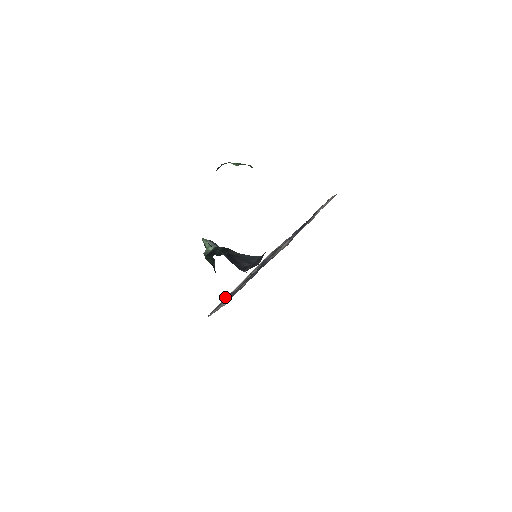
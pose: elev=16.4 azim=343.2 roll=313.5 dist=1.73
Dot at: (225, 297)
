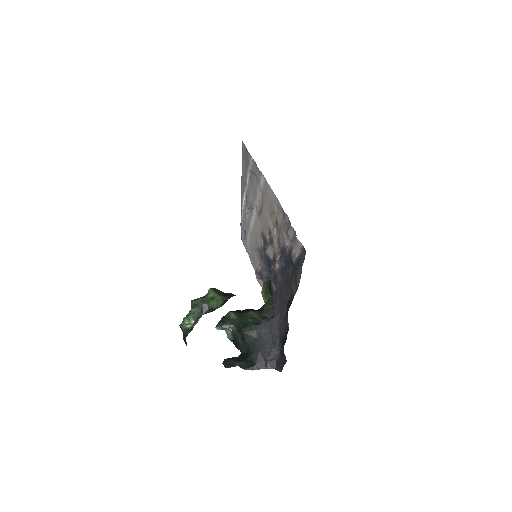
Dot at: occluded
